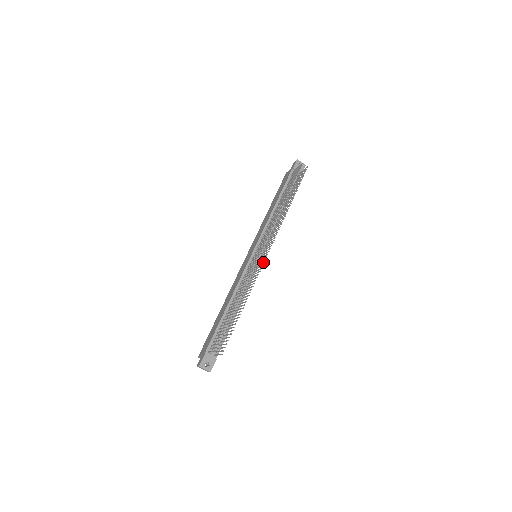
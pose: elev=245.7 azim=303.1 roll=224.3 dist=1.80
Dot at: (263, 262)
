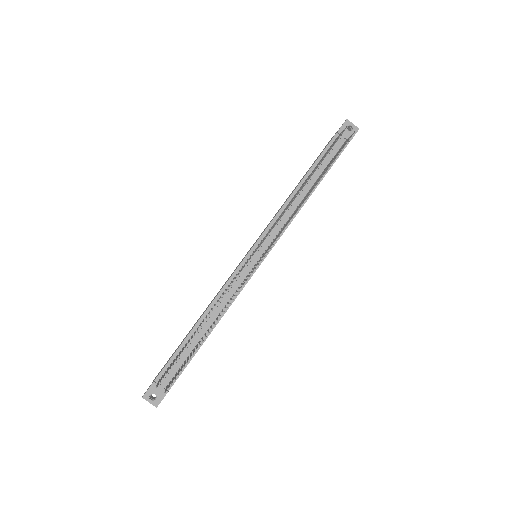
Dot at: occluded
